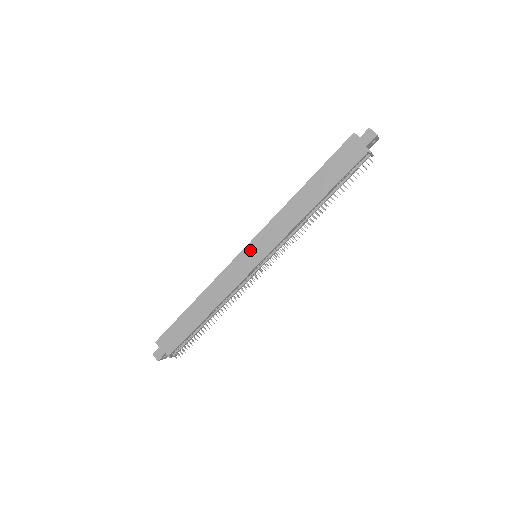
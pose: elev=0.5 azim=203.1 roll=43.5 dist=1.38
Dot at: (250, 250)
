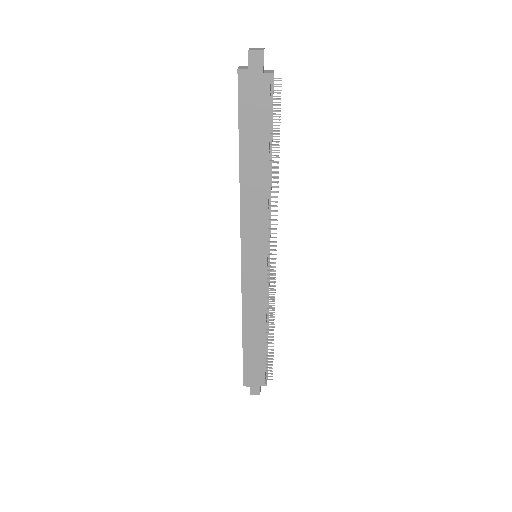
Dot at: (248, 259)
